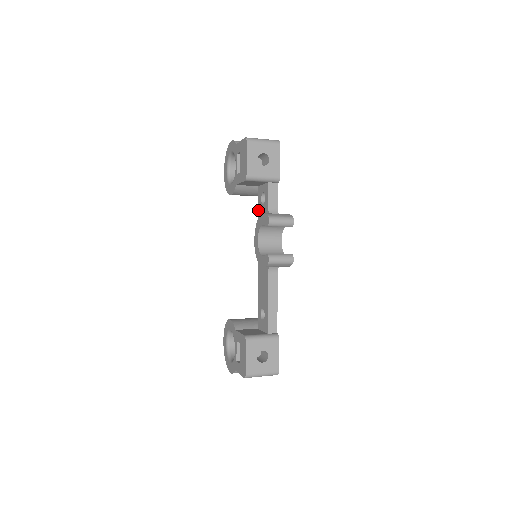
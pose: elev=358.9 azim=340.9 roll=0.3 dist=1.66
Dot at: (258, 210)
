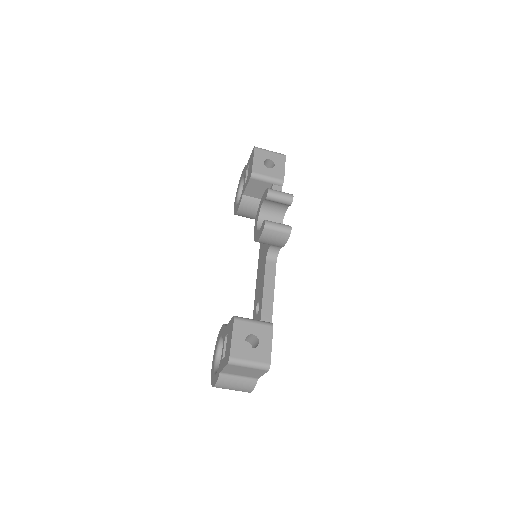
Dot at: occluded
